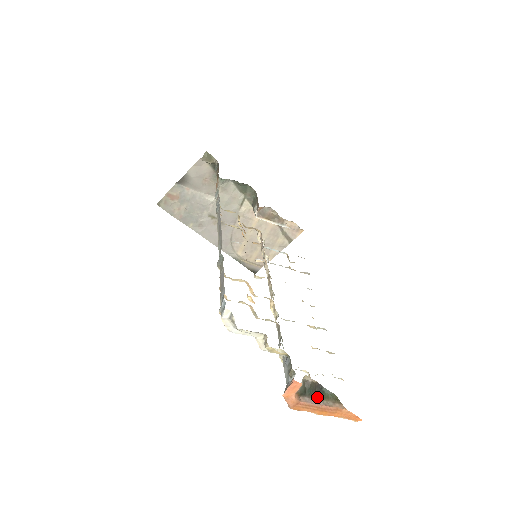
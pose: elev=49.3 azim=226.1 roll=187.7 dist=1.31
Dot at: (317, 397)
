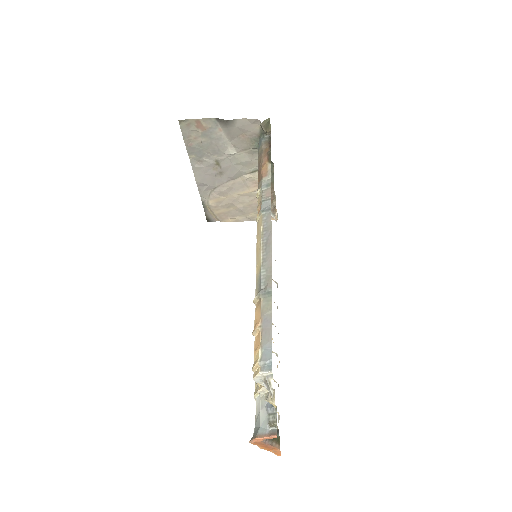
Dot at: occluded
